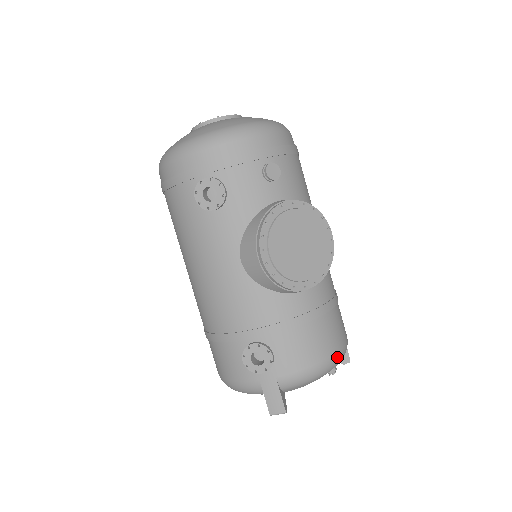
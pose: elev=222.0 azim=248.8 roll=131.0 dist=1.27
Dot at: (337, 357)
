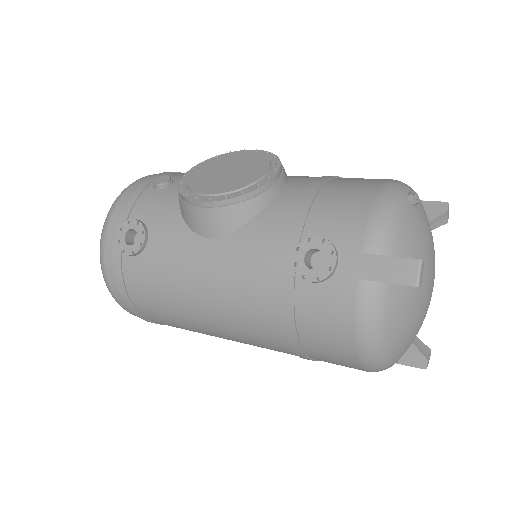
Dot at: (392, 184)
